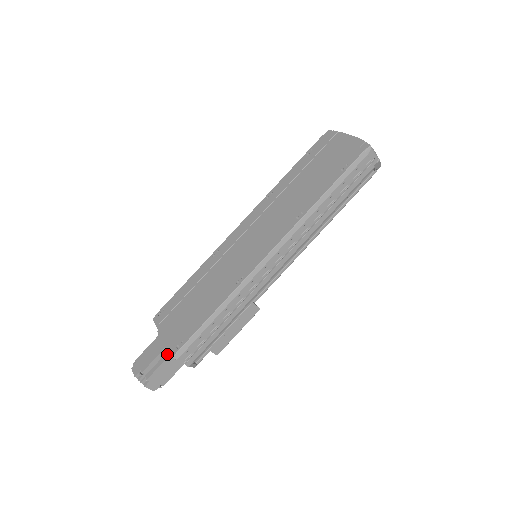
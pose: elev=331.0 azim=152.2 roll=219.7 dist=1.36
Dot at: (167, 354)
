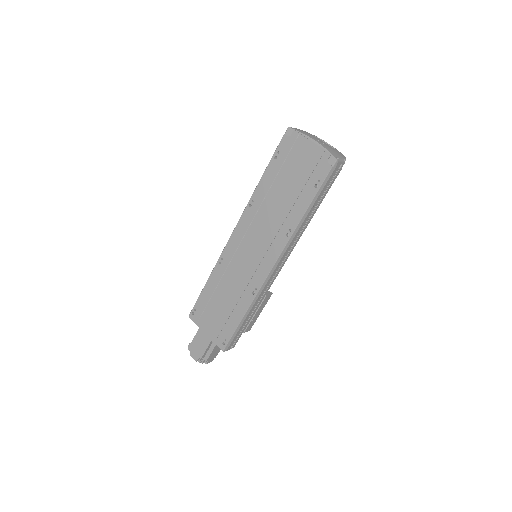
Dot at: occluded
